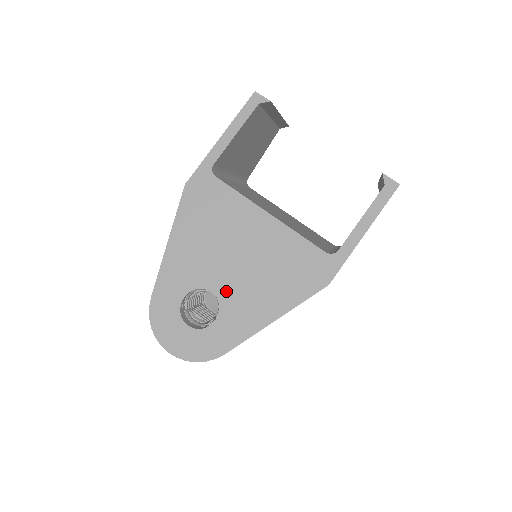
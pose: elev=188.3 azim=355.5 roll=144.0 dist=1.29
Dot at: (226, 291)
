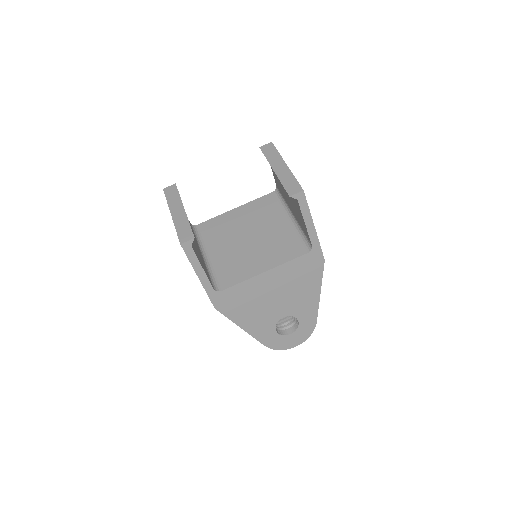
Dot at: (288, 311)
